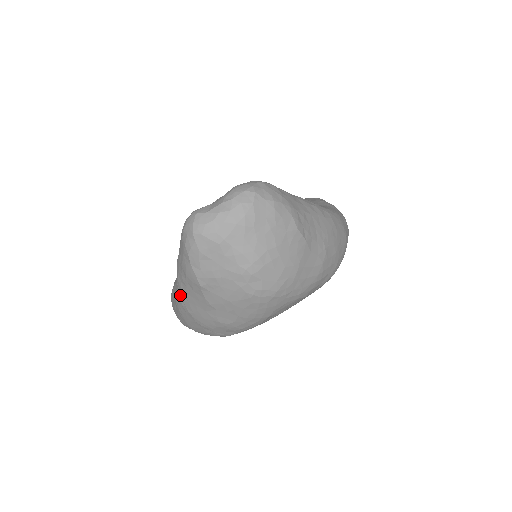
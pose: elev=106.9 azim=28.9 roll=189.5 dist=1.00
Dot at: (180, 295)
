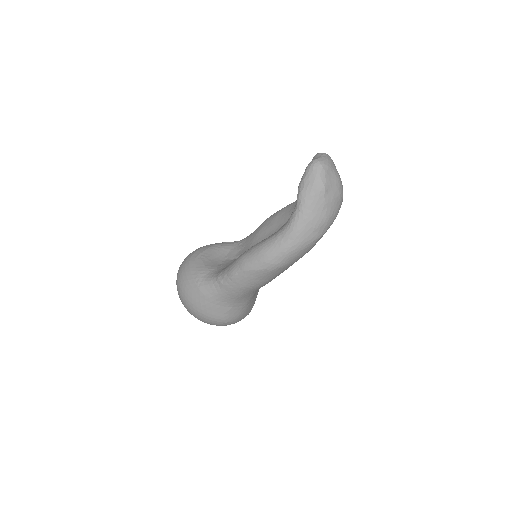
Dot at: (305, 212)
